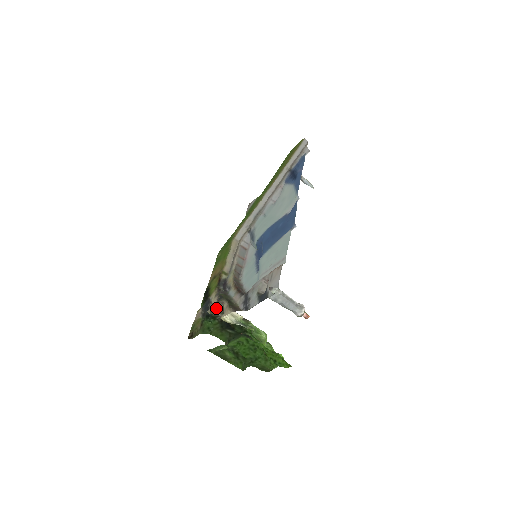
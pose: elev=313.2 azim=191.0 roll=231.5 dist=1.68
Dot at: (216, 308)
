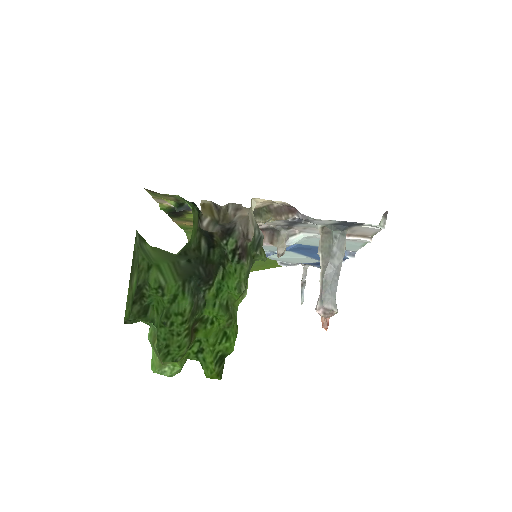
Dot at: (220, 207)
